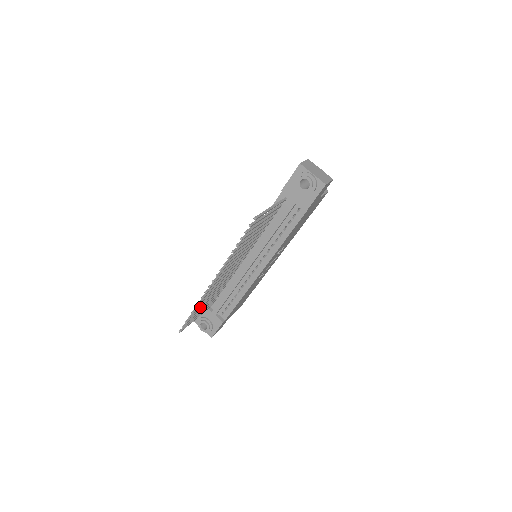
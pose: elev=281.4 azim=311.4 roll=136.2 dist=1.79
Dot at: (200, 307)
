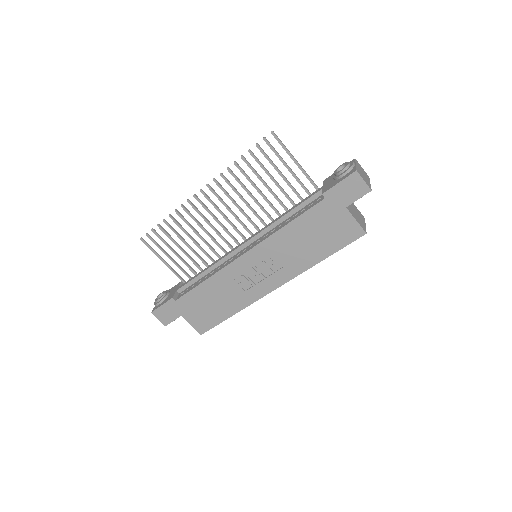
Dot at: (174, 232)
